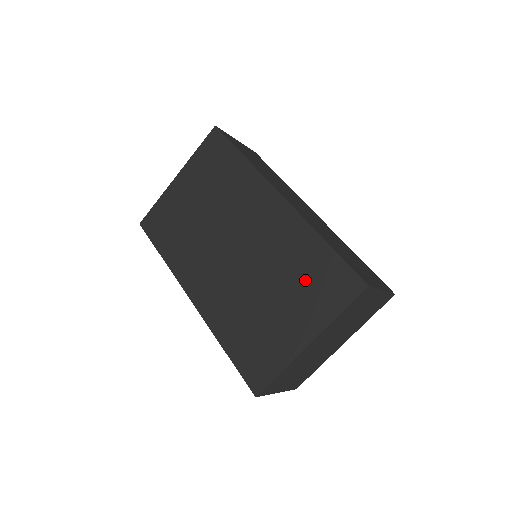
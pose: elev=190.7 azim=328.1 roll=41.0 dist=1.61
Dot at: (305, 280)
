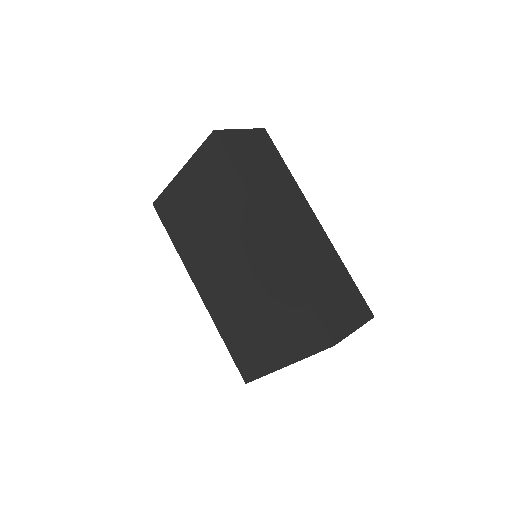
Dot at: (286, 318)
